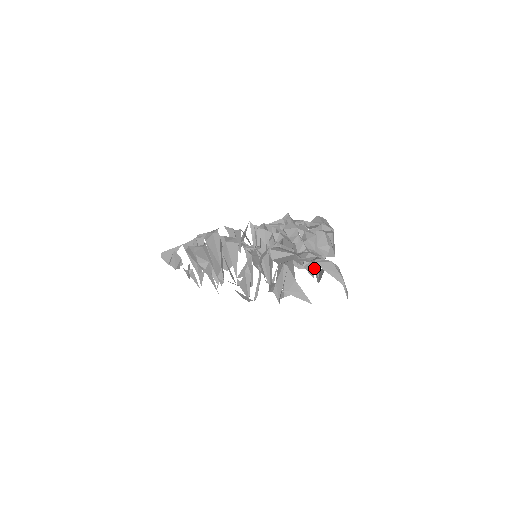
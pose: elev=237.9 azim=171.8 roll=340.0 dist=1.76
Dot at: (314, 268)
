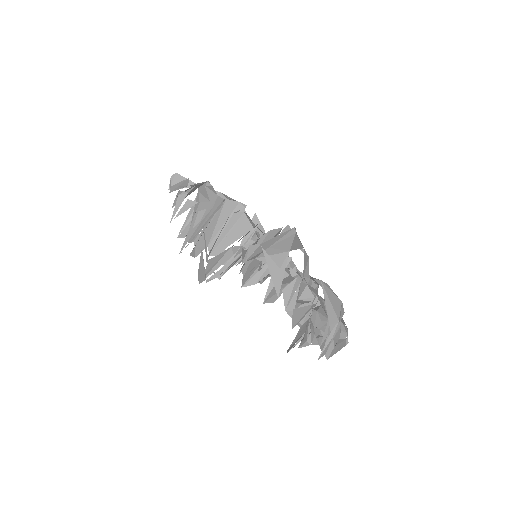
Dot at: (301, 328)
